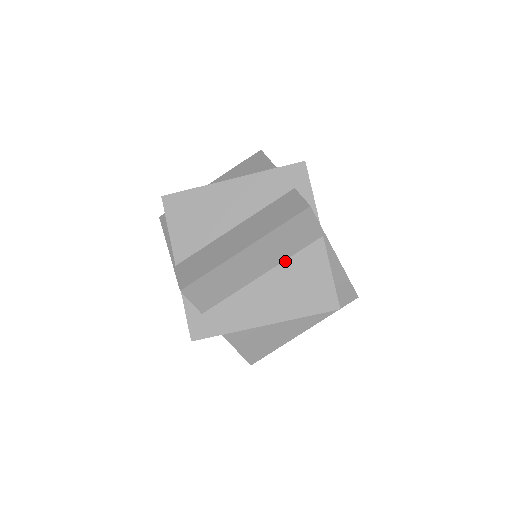
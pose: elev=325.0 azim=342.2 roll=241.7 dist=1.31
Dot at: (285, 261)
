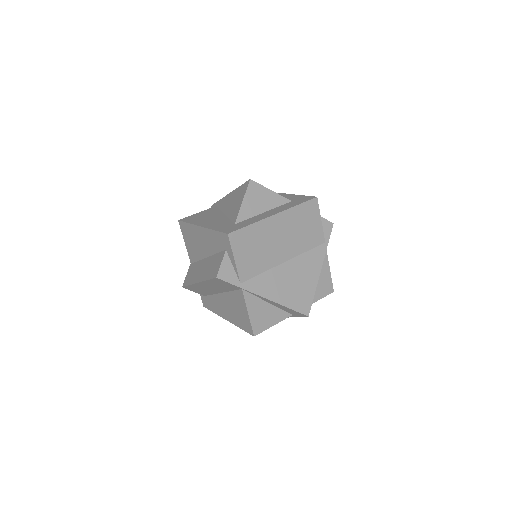
Dot at: (229, 292)
